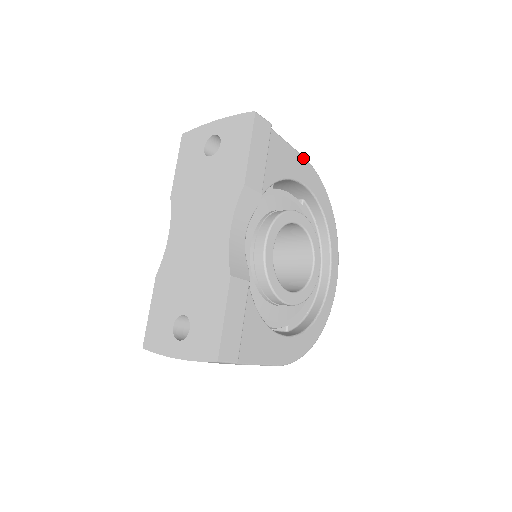
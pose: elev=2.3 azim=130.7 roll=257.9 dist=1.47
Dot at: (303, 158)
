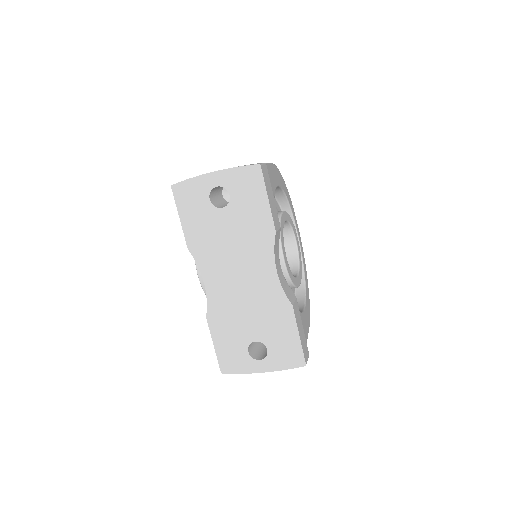
Dot at: (272, 165)
